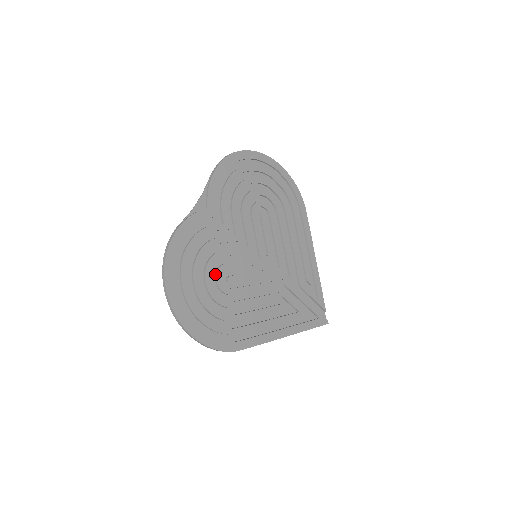
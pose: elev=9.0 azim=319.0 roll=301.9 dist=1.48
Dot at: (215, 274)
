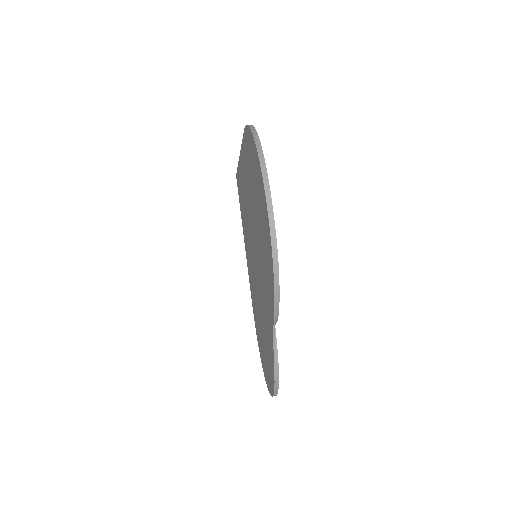
Dot at: occluded
